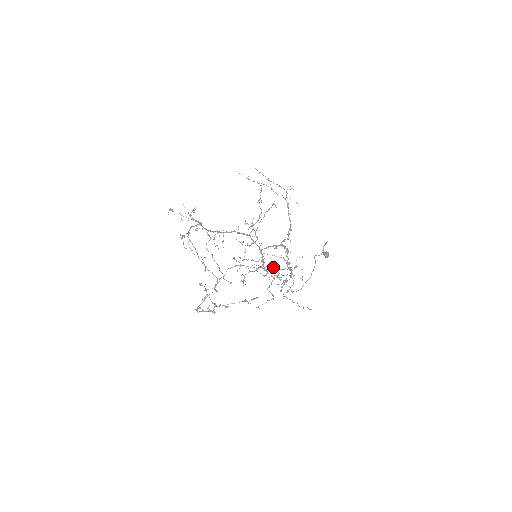
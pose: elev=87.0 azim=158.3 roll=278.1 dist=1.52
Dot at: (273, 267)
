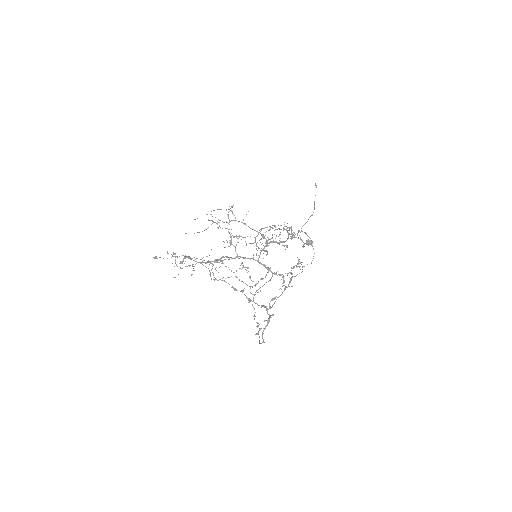
Dot at: (270, 228)
